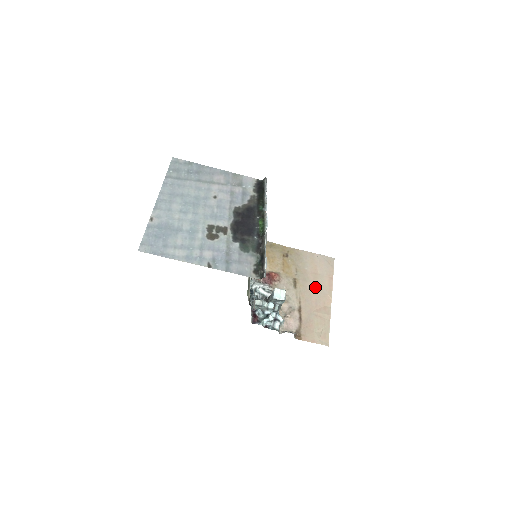
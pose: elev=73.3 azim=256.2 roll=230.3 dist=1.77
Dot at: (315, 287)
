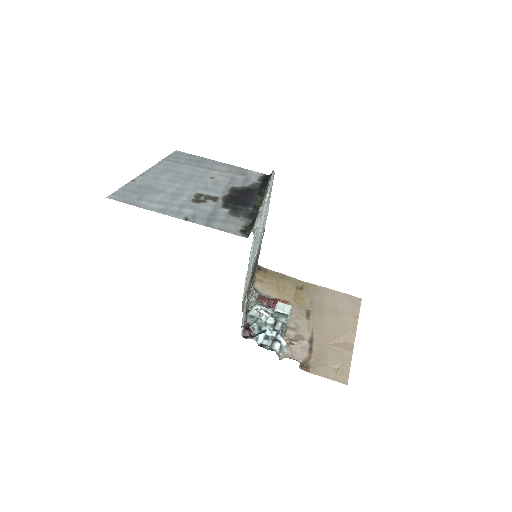
Dot at: (334, 321)
